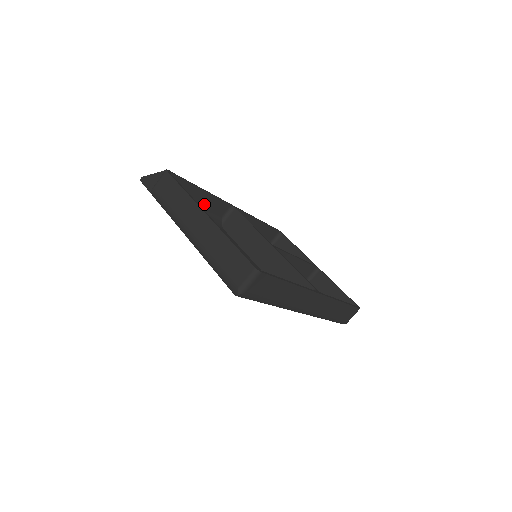
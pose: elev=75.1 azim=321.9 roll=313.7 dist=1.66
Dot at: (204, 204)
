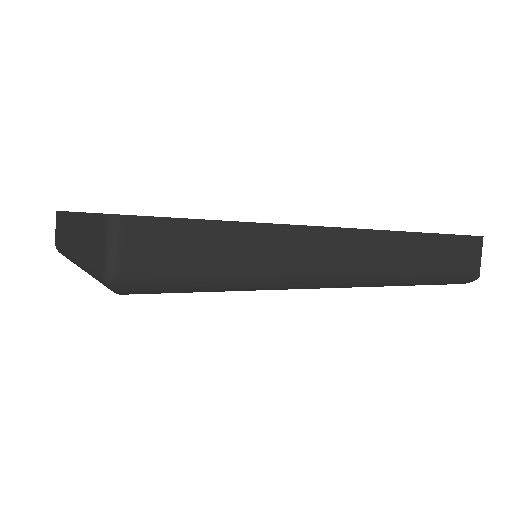
Dot at: occluded
